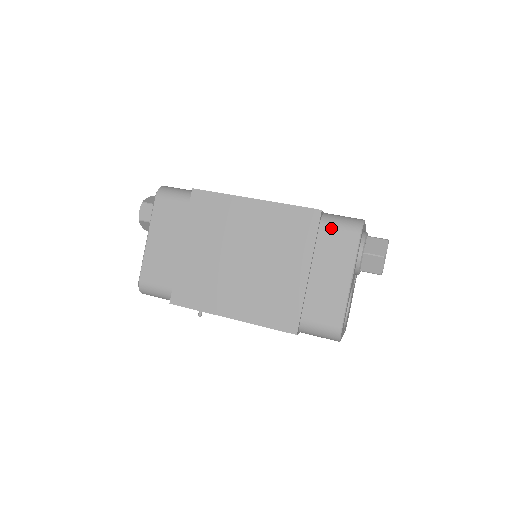
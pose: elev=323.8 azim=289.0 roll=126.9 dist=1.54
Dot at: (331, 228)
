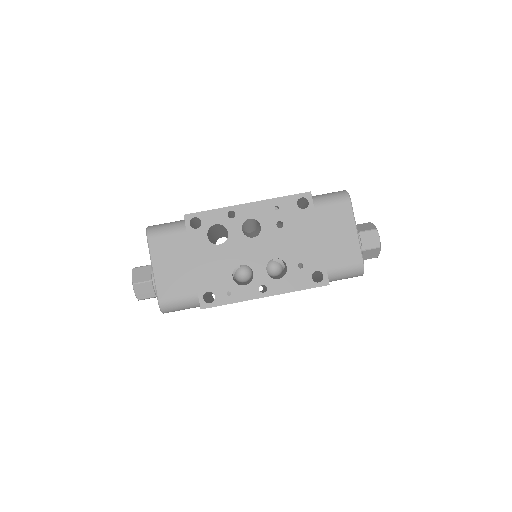
Dot at: occluded
